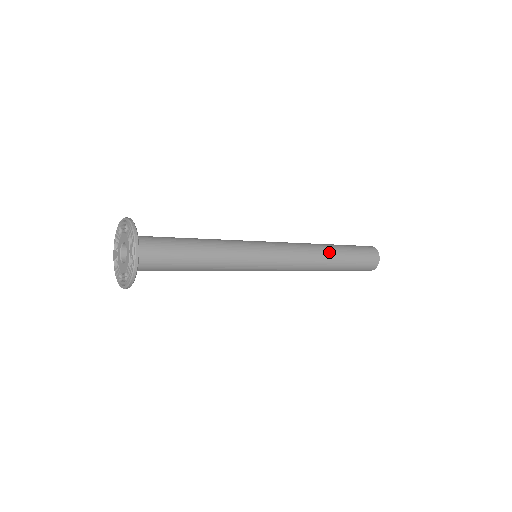
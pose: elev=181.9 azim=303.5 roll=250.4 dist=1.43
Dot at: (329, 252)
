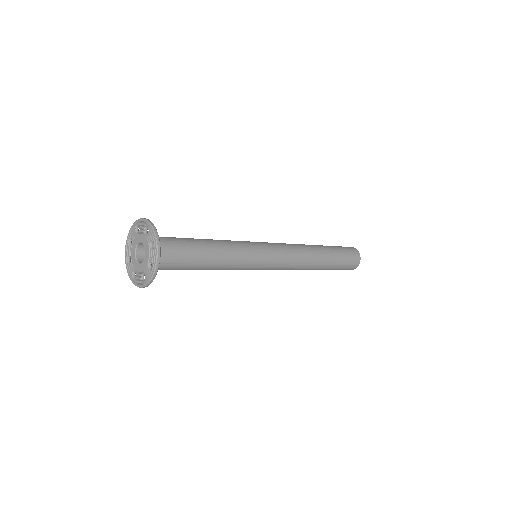
Dot at: (320, 255)
